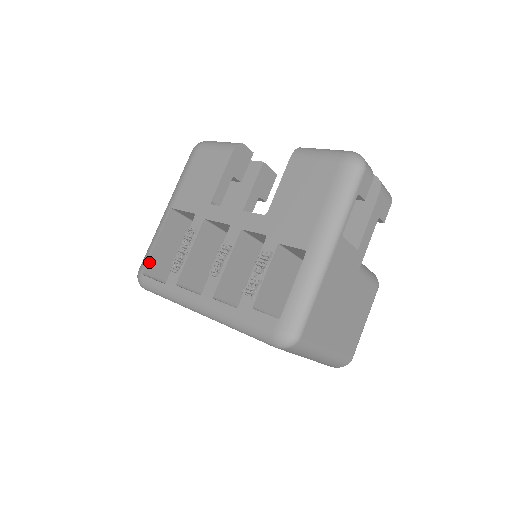
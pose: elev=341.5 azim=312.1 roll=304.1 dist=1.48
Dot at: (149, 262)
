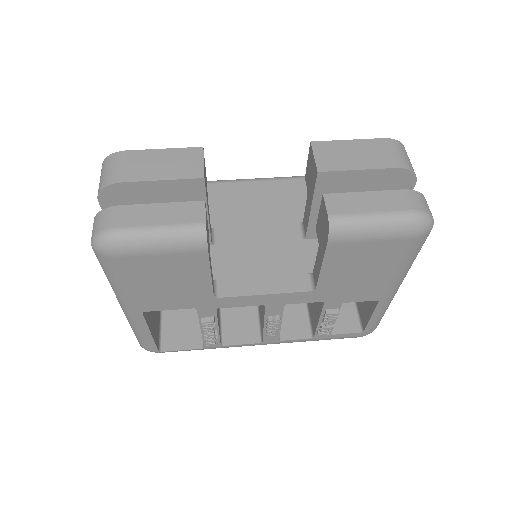
Dot at: (156, 343)
